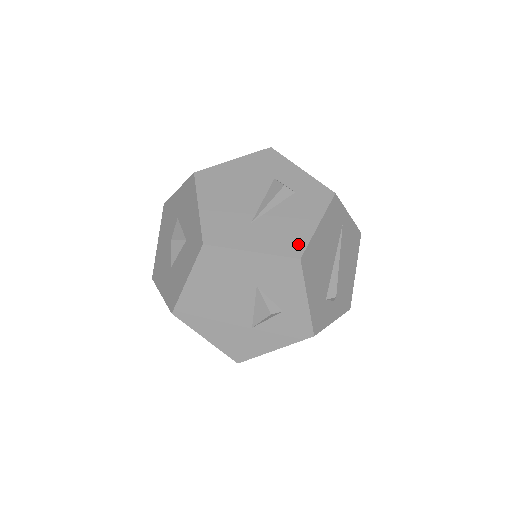
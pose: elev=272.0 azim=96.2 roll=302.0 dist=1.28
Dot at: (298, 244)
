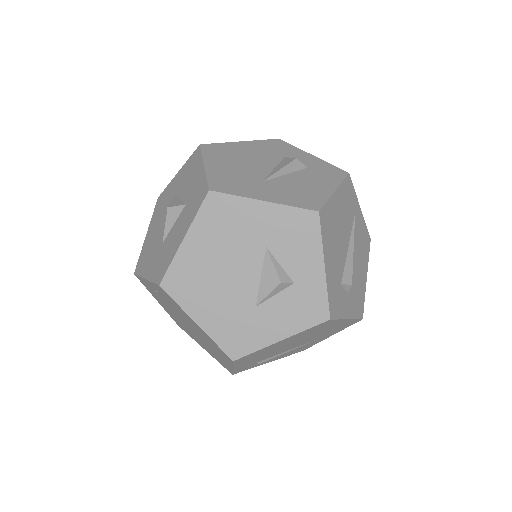
Dot at: (315, 201)
